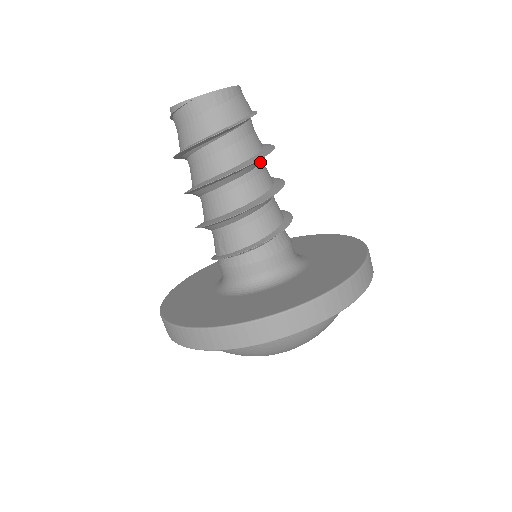
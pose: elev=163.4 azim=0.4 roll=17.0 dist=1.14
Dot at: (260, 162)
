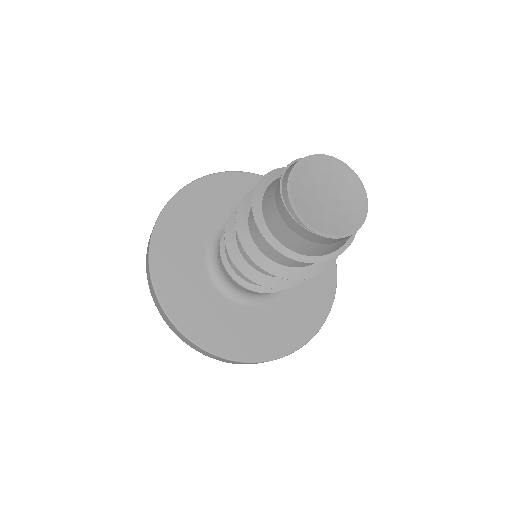
Dot at: occluded
